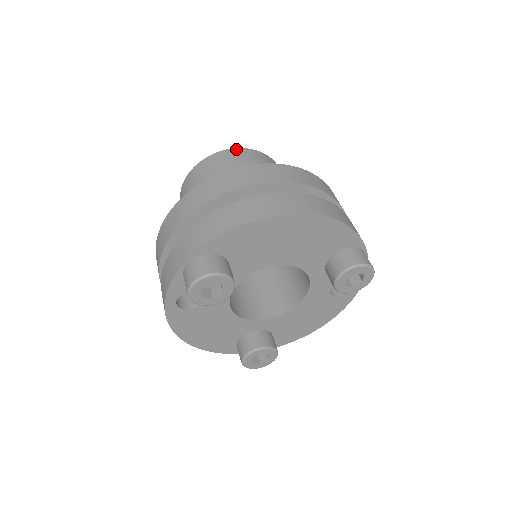
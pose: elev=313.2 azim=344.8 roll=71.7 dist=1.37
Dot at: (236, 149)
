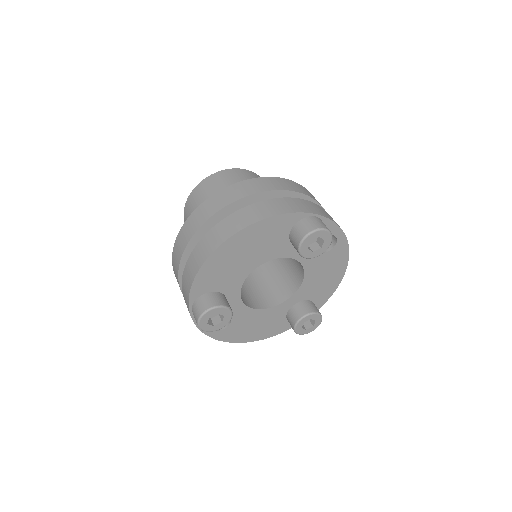
Dot at: (198, 185)
